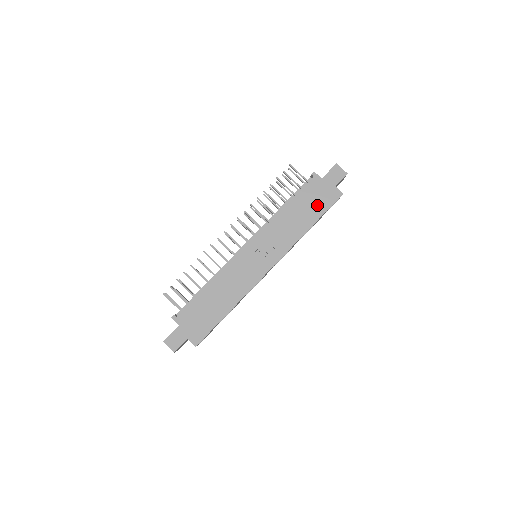
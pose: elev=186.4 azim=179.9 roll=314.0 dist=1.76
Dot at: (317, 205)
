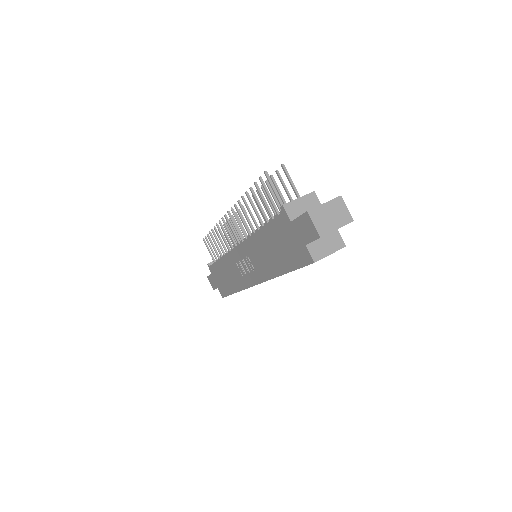
Dot at: (287, 254)
